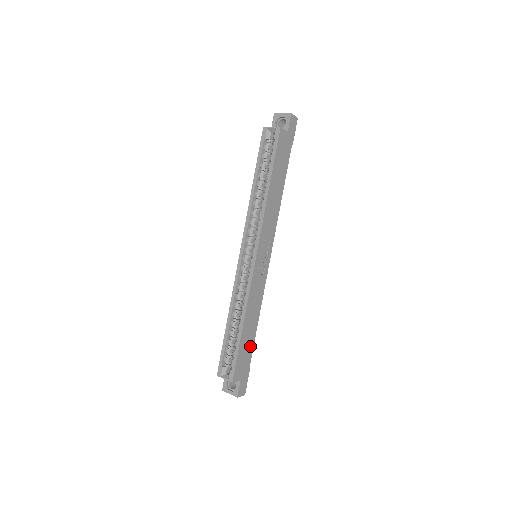
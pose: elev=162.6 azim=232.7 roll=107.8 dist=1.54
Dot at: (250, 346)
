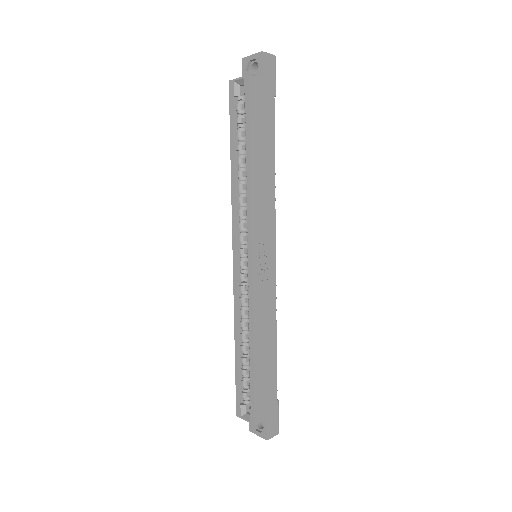
Dot at: (271, 373)
